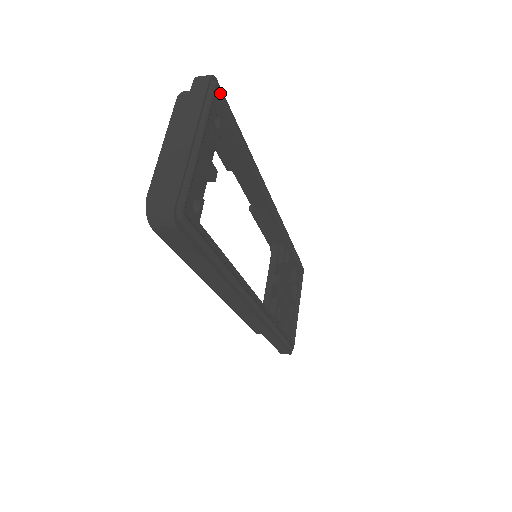
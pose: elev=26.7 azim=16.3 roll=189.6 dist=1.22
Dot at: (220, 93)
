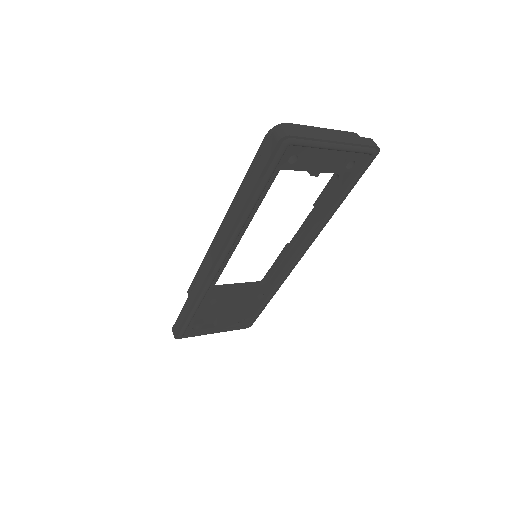
Dot at: (370, 159)
